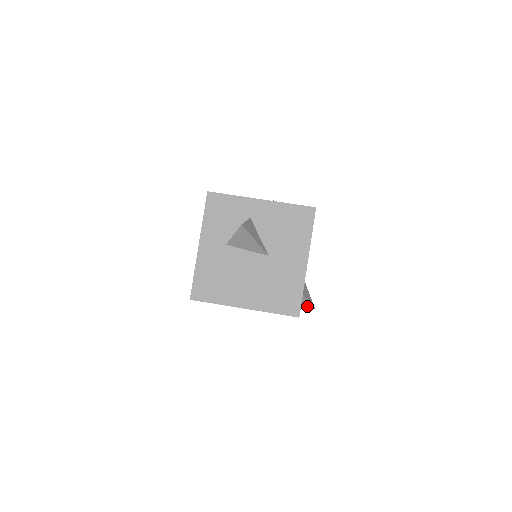
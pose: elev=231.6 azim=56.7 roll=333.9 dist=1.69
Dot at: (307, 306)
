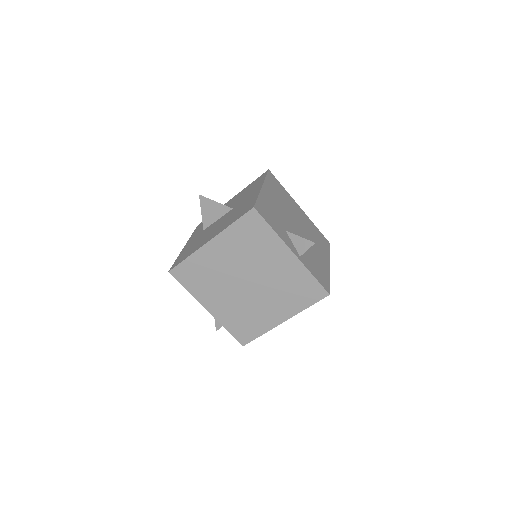
Dot at: (306, 246)
